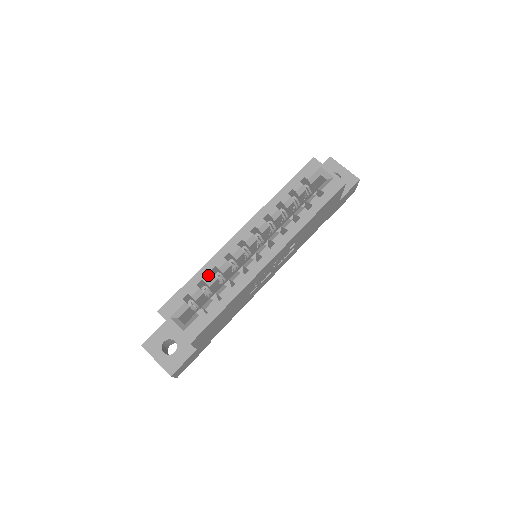
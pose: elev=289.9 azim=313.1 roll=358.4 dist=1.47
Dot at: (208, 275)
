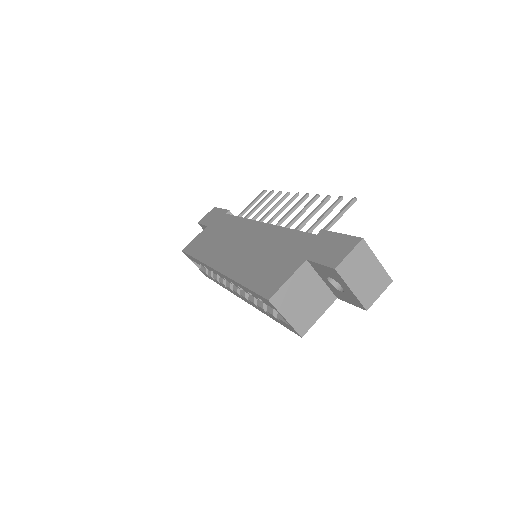
Dot at: (203, 266)
